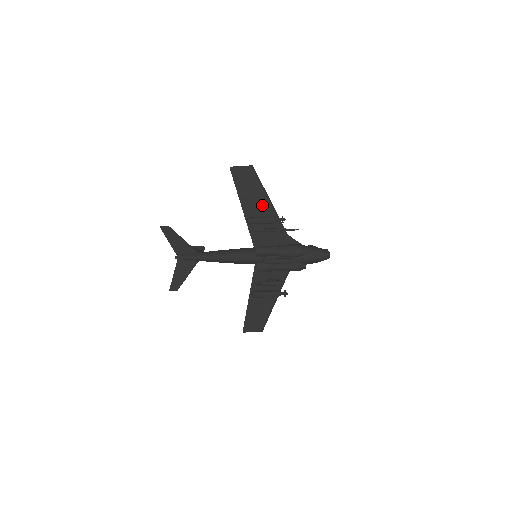
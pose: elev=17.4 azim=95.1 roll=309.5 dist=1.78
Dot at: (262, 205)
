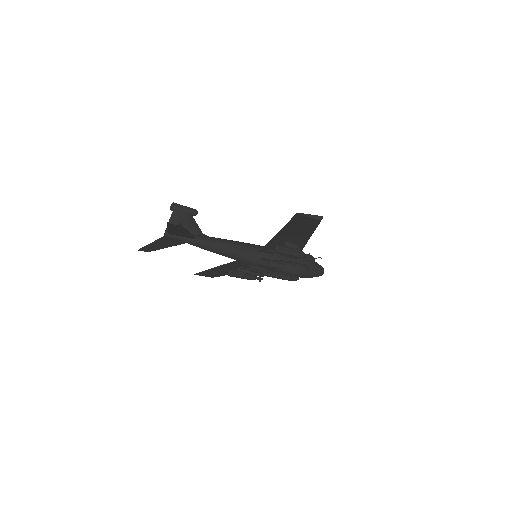
Dot at: (299, 238)
